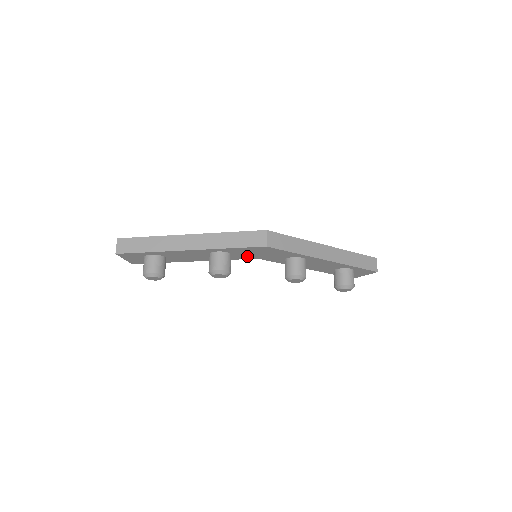
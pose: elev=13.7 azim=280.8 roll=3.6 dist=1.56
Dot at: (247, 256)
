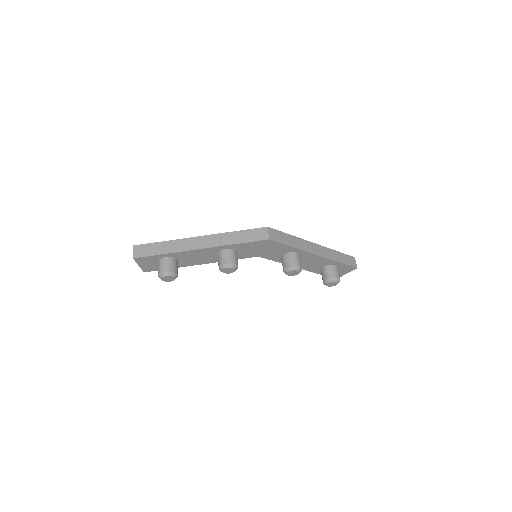
Dot at: (250, 254)
